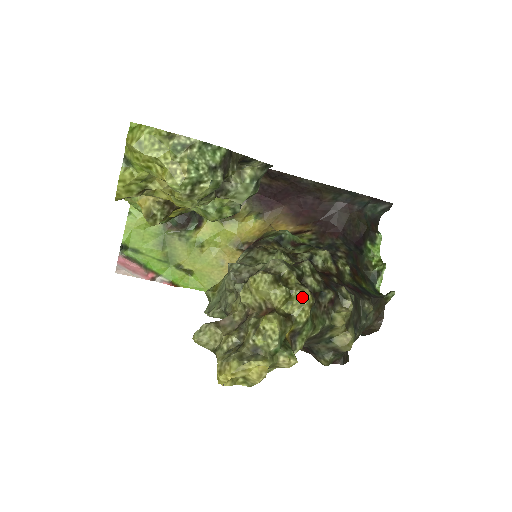
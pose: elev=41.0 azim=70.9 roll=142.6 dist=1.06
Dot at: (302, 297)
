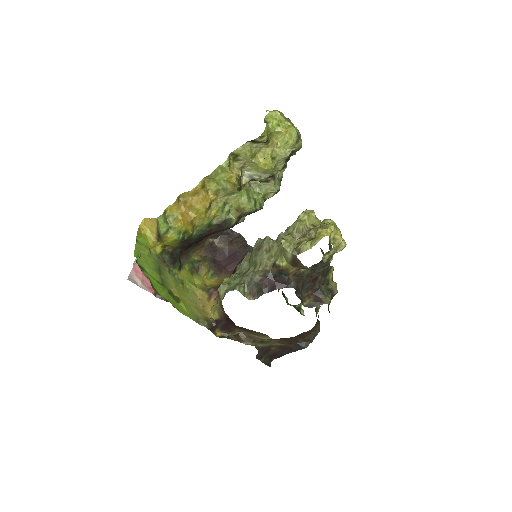
Dot at: occluded
